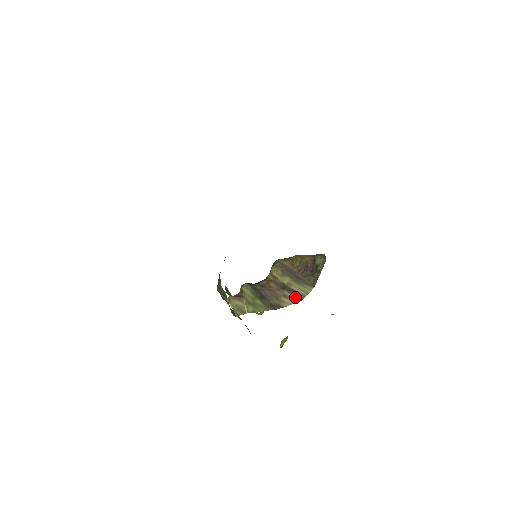
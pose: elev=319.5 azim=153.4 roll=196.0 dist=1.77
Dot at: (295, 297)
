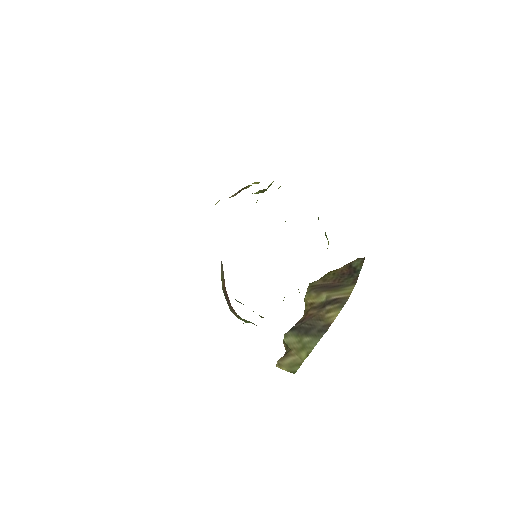
Dot at: (339, 304)
